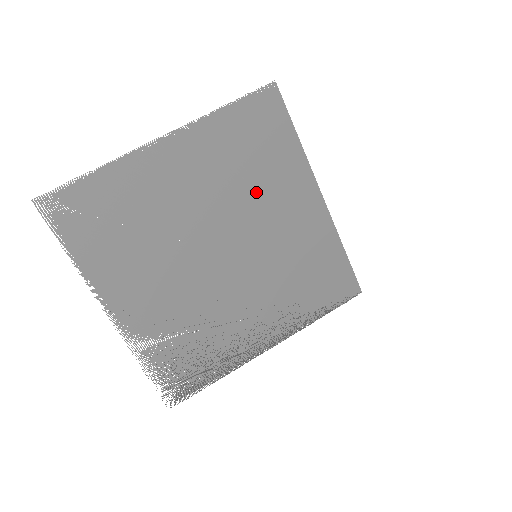
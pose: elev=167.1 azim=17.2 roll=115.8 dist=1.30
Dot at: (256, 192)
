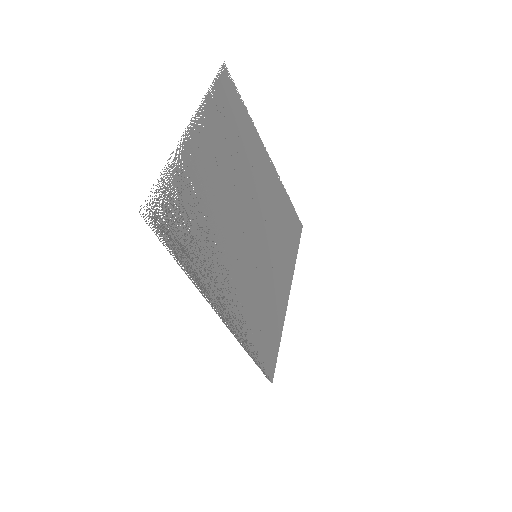
Dot at: (275, 237)
